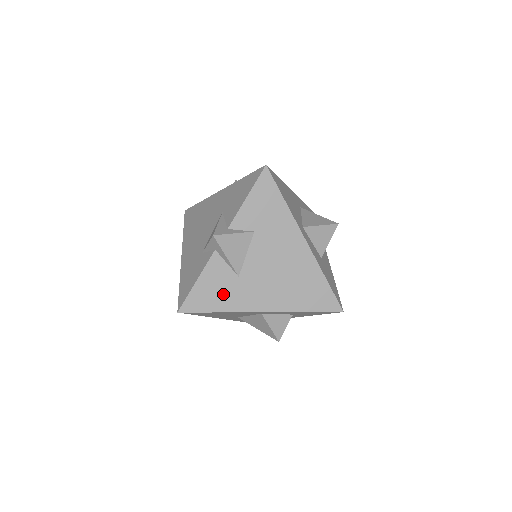
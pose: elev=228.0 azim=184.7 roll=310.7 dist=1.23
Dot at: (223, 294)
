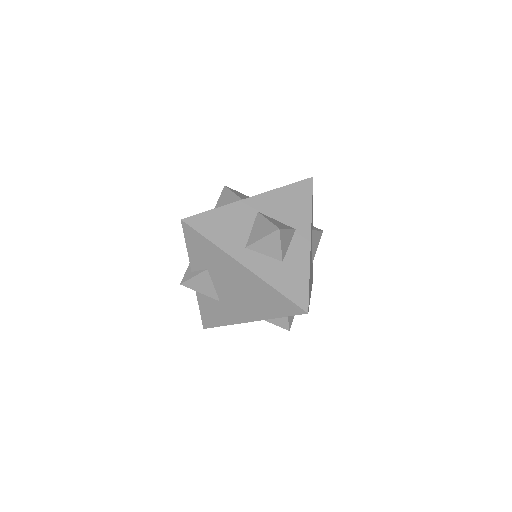
Dot at: (219, 314)
